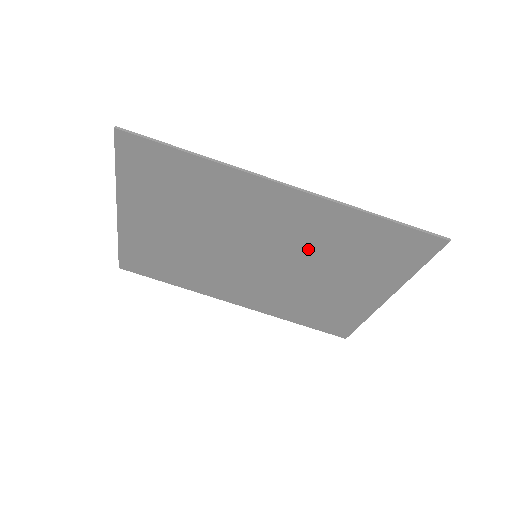
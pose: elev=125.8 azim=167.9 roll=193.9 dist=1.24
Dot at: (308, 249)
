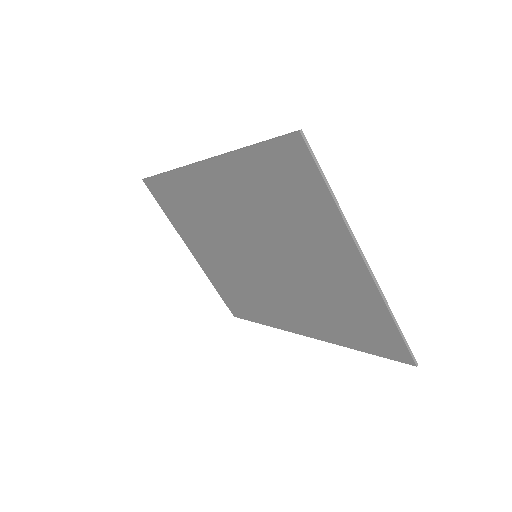
Dot at: (261, 224)
